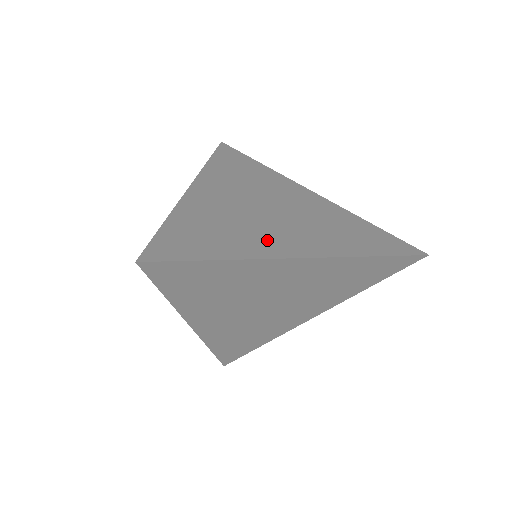
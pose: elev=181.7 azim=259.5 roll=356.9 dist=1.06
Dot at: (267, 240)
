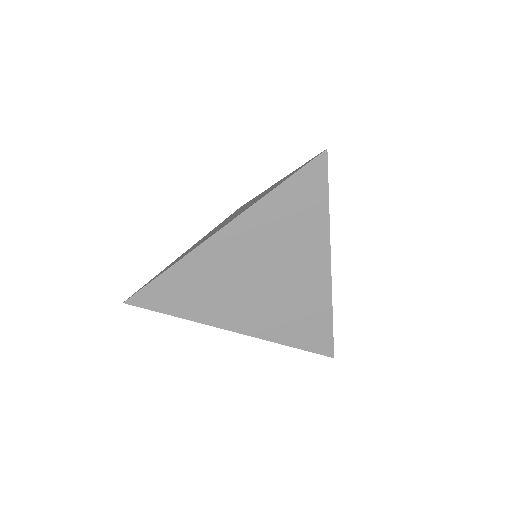
Dot at: occluded
